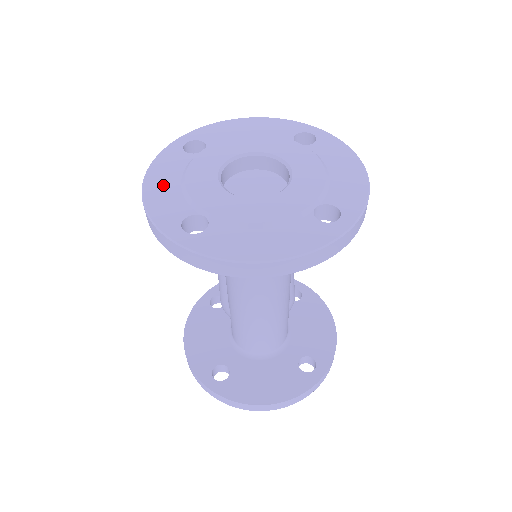
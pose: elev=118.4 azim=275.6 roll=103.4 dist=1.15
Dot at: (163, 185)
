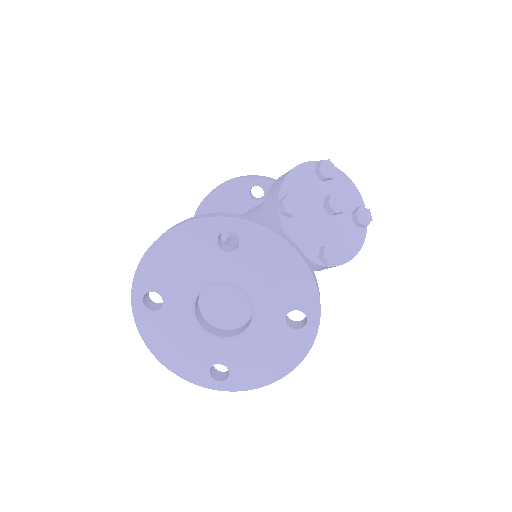
Dot at: (170, 253)
